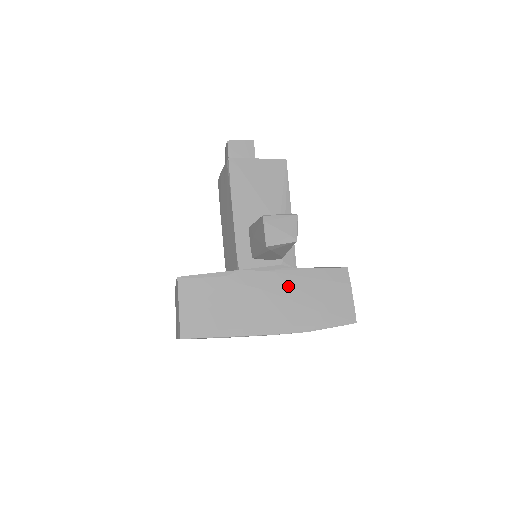
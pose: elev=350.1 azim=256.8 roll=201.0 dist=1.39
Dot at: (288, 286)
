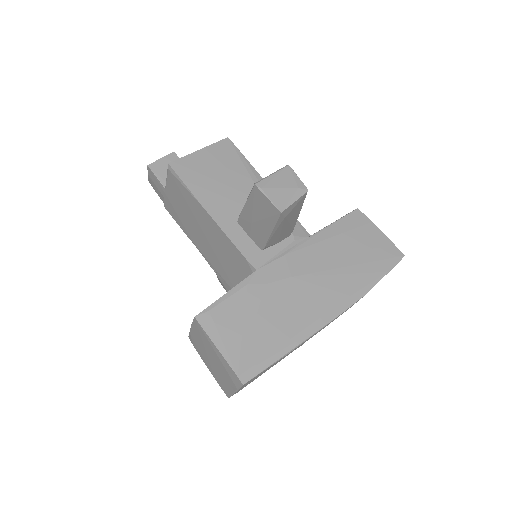
Dot at: (316, 258)
